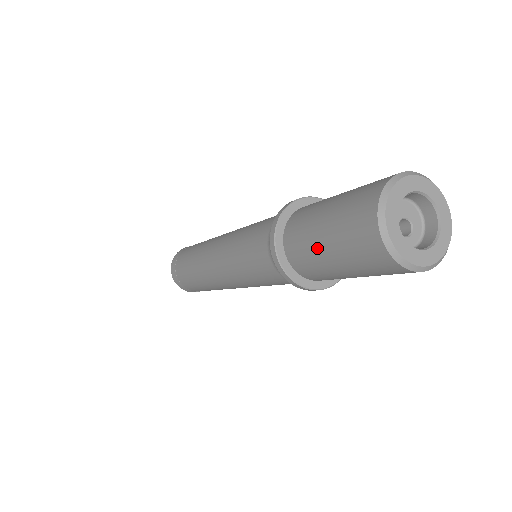
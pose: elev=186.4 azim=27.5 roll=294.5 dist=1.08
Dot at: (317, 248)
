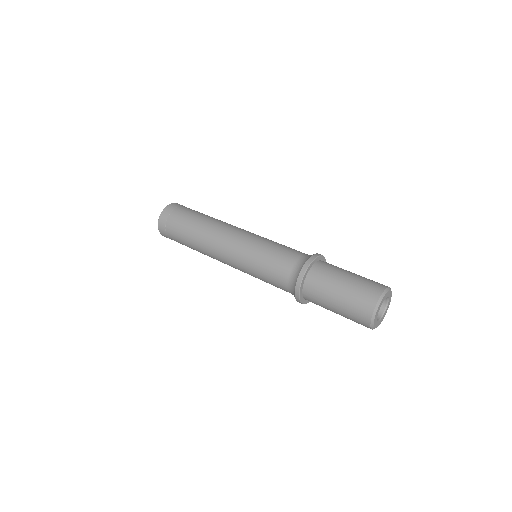
Dot at: (329, 299)
